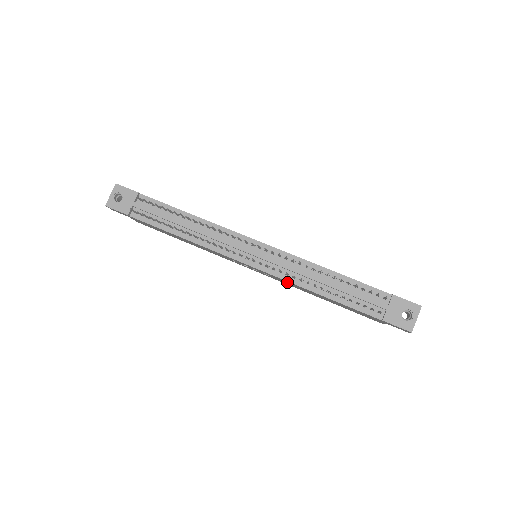
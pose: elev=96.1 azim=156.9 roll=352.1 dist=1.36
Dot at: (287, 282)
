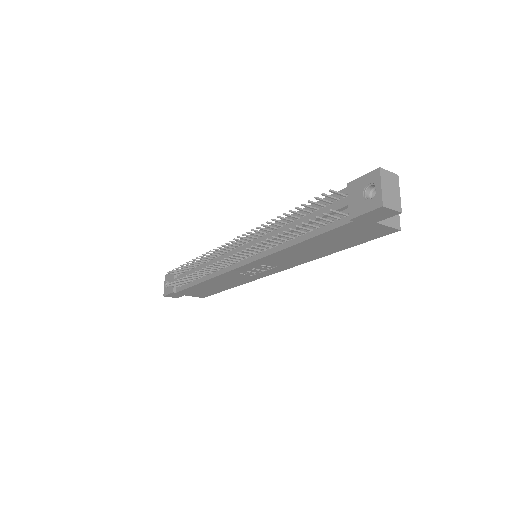
Dot at: (278, 258)
